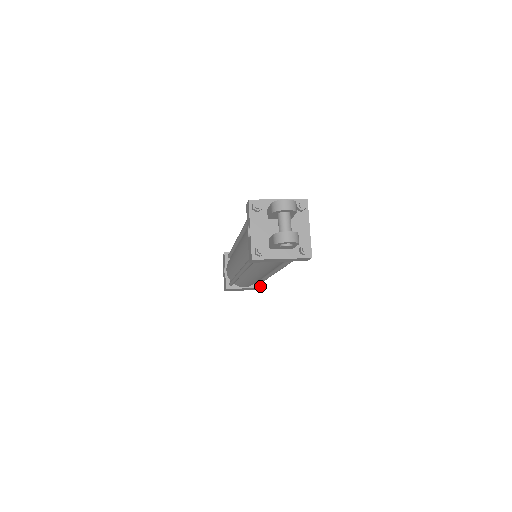
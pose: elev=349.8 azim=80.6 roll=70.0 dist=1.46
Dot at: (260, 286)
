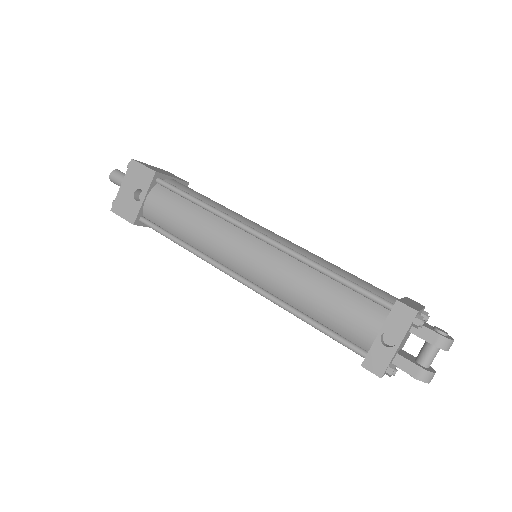
Dot at: occluded
